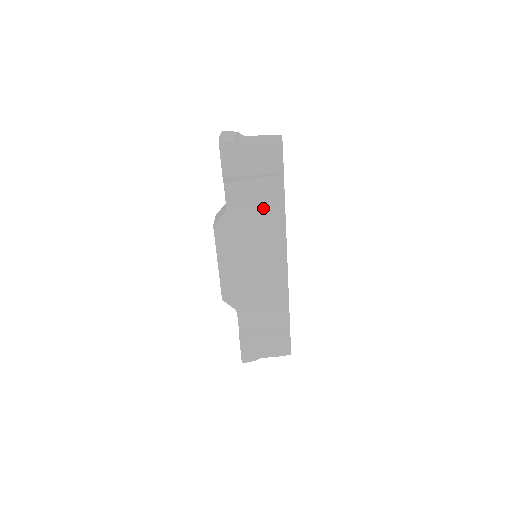
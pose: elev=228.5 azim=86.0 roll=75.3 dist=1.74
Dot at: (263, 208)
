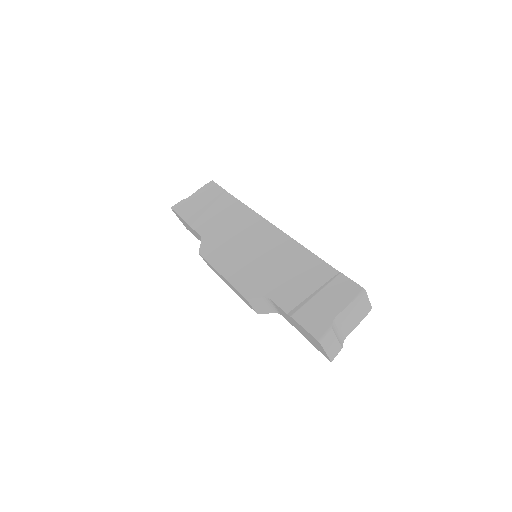
Dot at: (227, 215)
